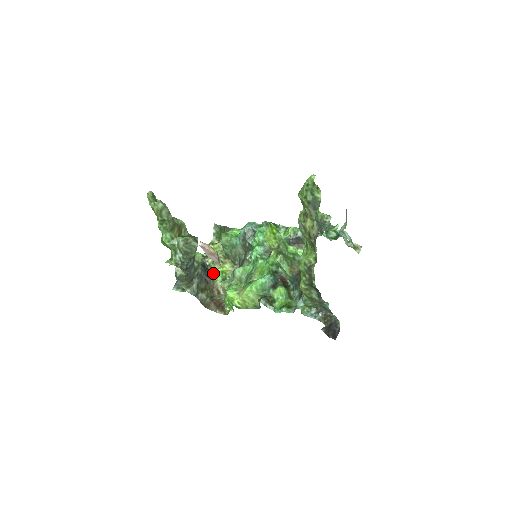
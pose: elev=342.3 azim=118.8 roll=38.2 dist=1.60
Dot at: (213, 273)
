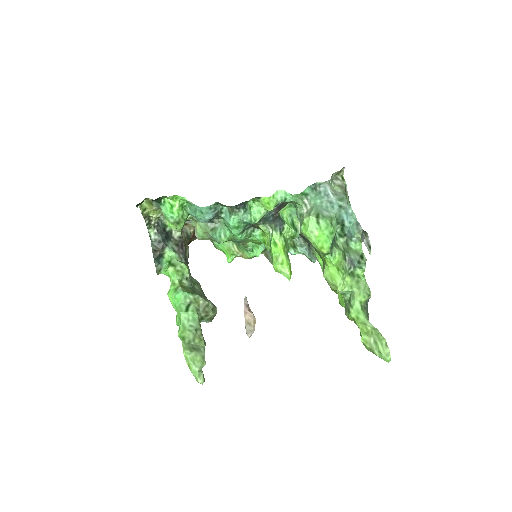
Dot at: (175, 230)
